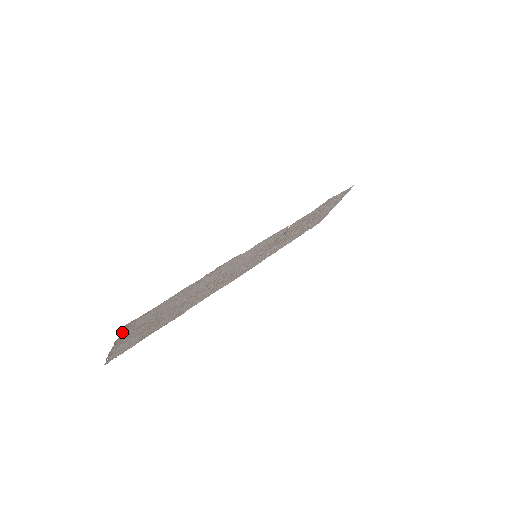
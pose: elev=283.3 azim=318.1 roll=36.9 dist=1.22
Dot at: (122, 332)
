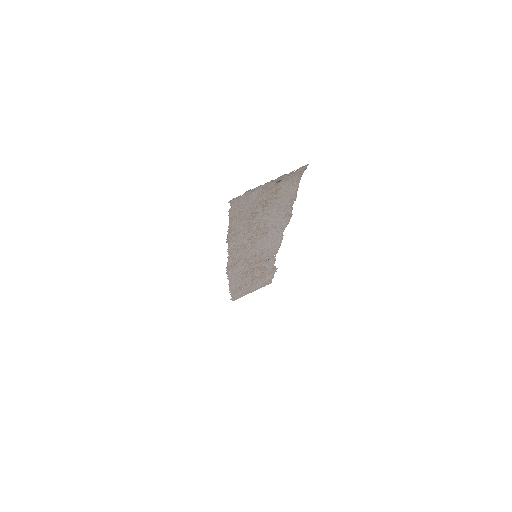
Dot at: occluded
